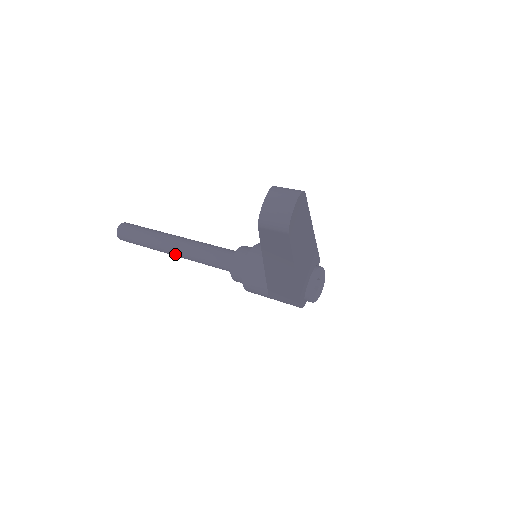
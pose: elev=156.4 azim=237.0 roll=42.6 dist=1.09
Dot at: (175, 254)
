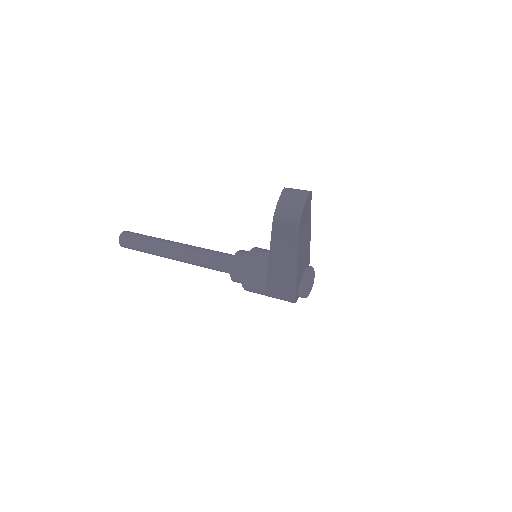
Dot at: (176, 258)
